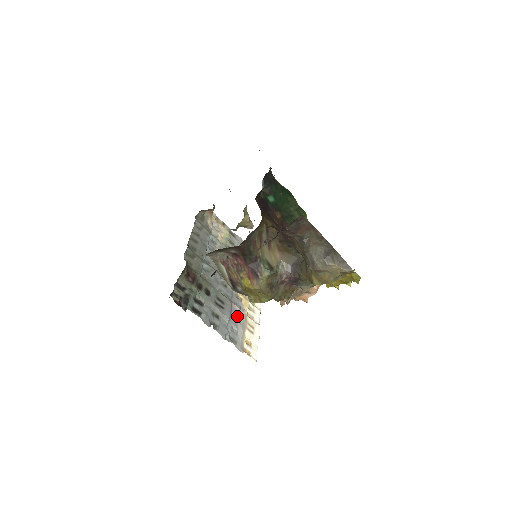
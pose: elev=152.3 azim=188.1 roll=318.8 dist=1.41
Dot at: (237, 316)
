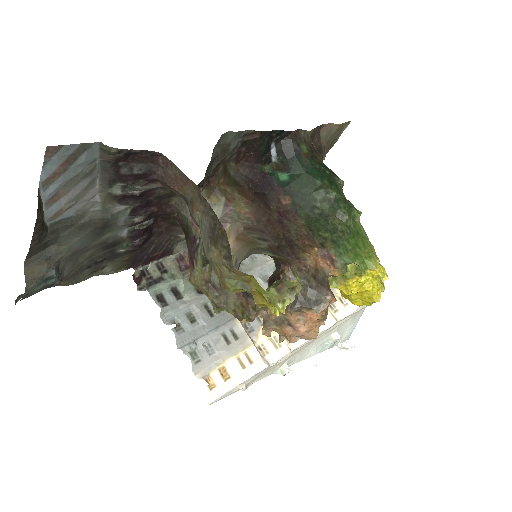
Dot at: (231, 335)
